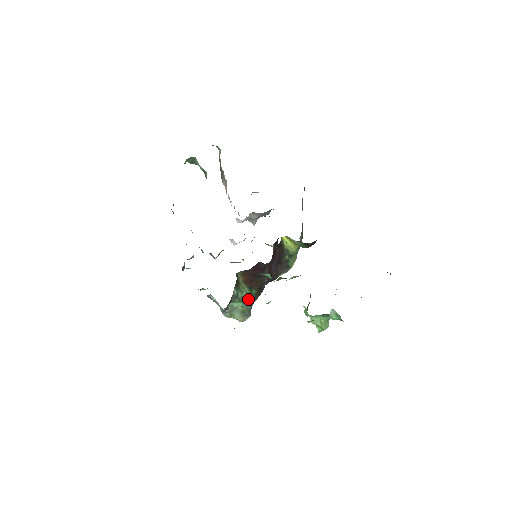
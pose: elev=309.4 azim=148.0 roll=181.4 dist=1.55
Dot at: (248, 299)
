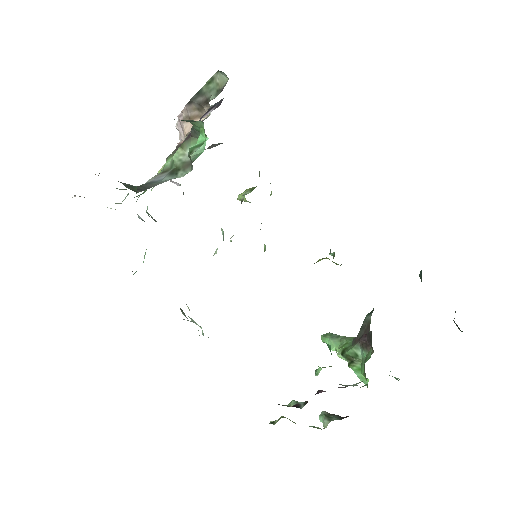
Dot at: occluded
